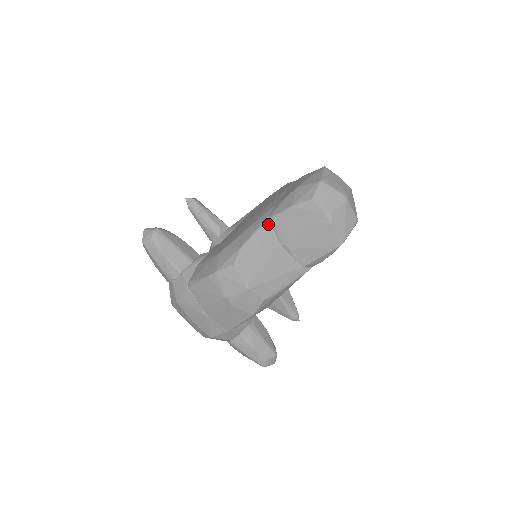
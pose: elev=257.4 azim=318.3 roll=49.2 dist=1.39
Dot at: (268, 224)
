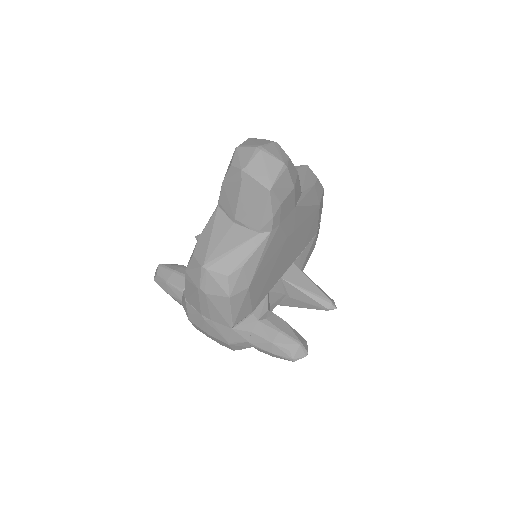
Dot at: (218, 210)
